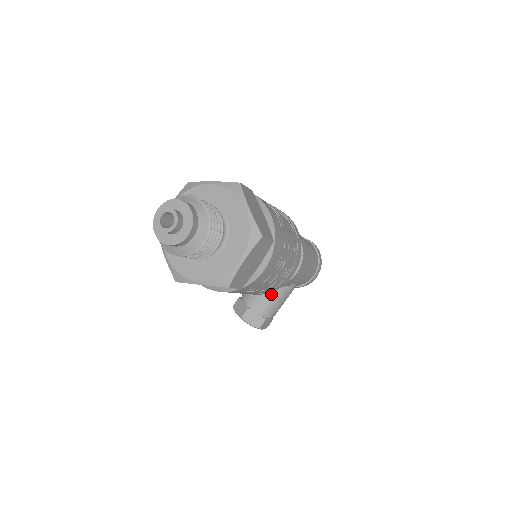
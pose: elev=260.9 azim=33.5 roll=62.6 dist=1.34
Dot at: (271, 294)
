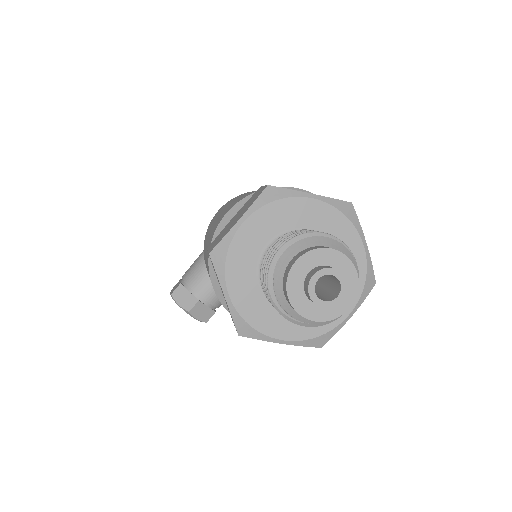
Dot at: occluded
